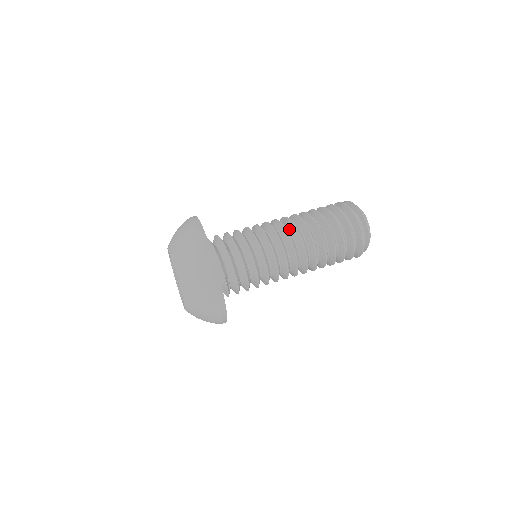
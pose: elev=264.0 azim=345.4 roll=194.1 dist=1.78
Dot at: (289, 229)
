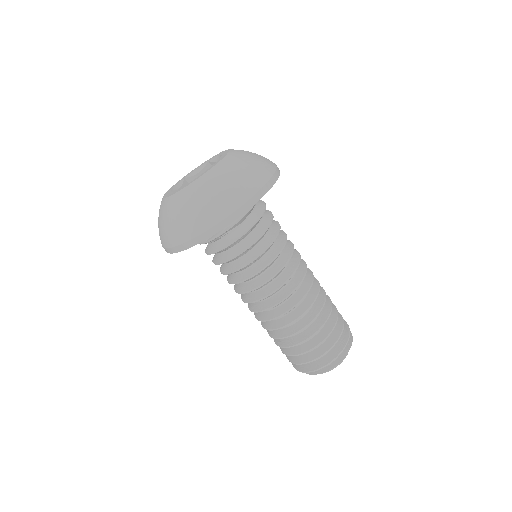
Dot at: occluded
